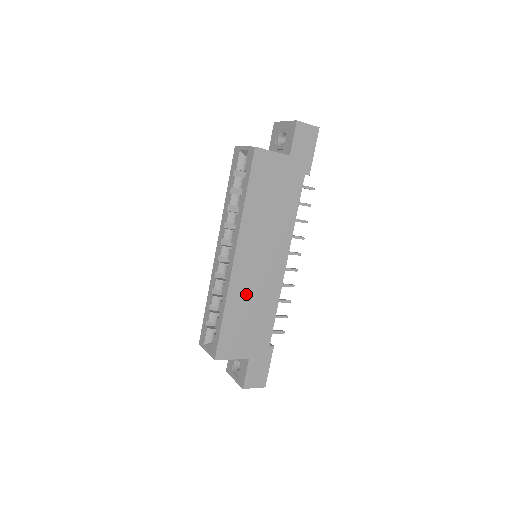
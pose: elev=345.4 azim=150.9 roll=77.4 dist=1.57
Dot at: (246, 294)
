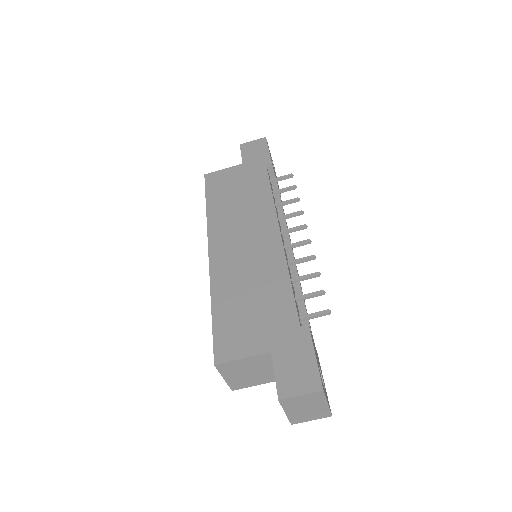
Dot at: (236, 279)
